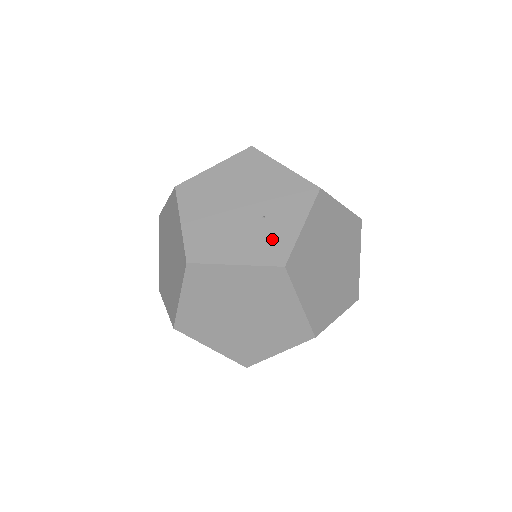
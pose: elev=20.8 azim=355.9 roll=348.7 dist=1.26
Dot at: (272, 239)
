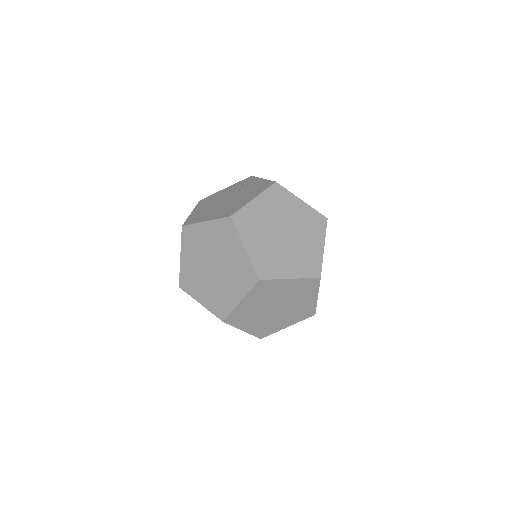
Dot at: (257, 187)
